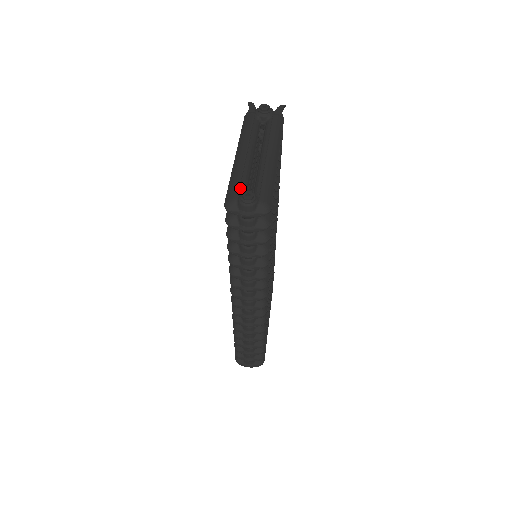
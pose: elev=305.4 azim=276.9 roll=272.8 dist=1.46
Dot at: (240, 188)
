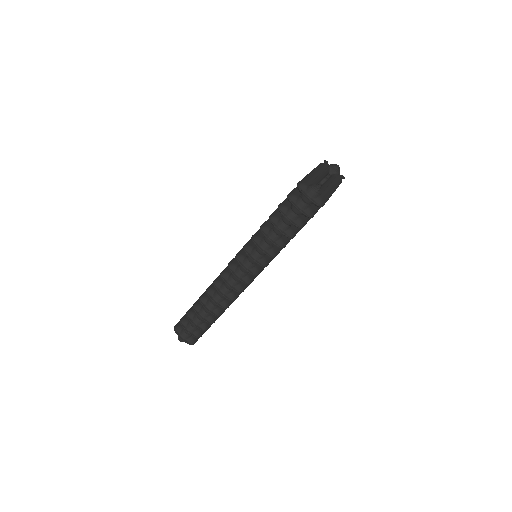
Dot at: (311, 183)
